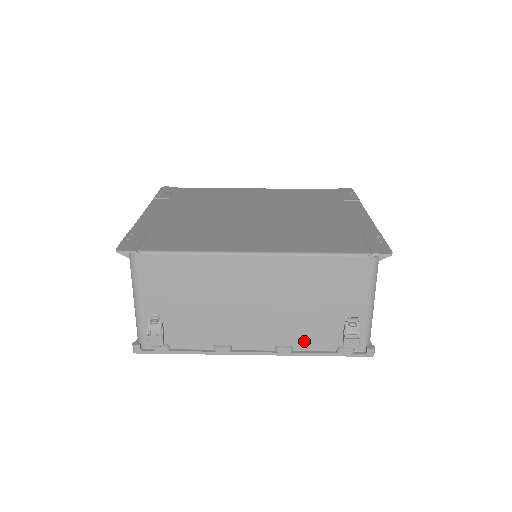
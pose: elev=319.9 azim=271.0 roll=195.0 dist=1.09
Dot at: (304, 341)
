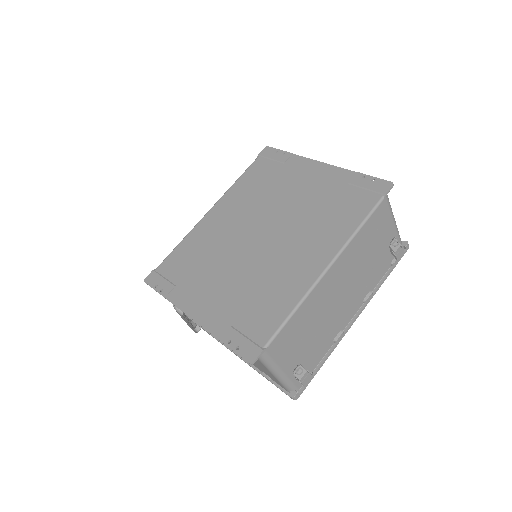
Dot at: (374, 280)
